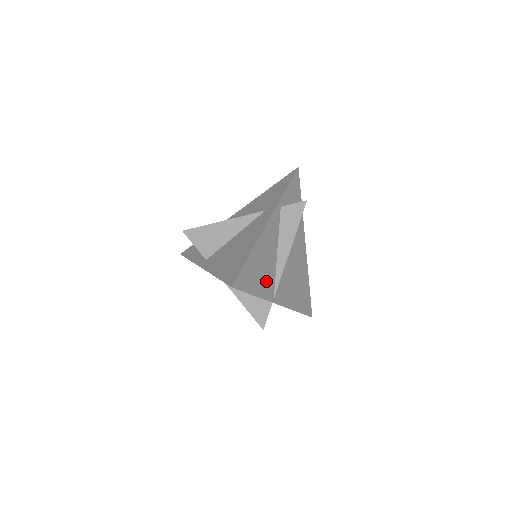
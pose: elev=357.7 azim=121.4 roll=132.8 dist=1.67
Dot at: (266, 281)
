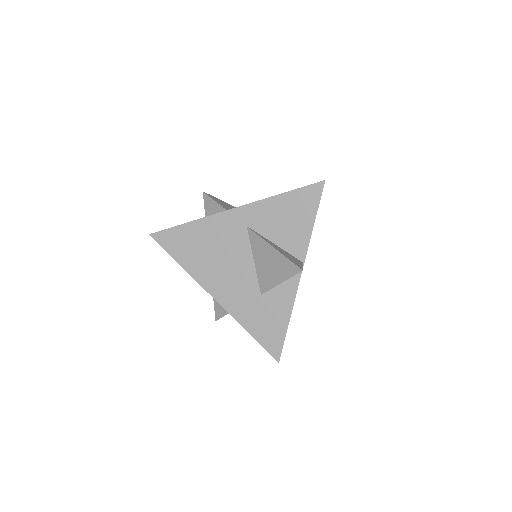
Dot at: occluded
